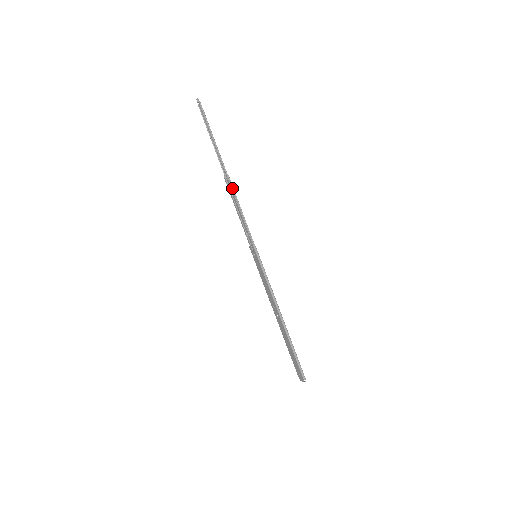
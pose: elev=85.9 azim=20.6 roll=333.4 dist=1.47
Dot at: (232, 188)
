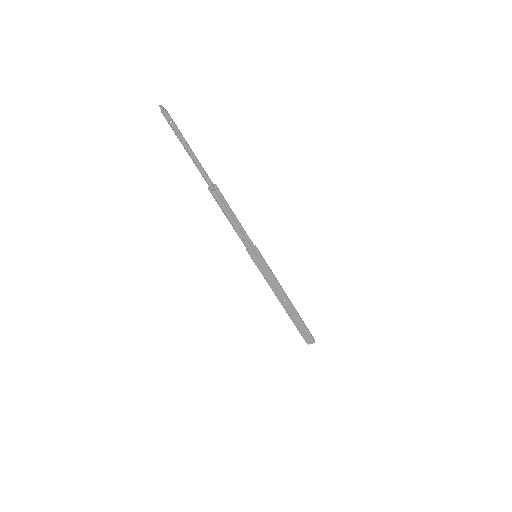
Dot at: (223, 197)
